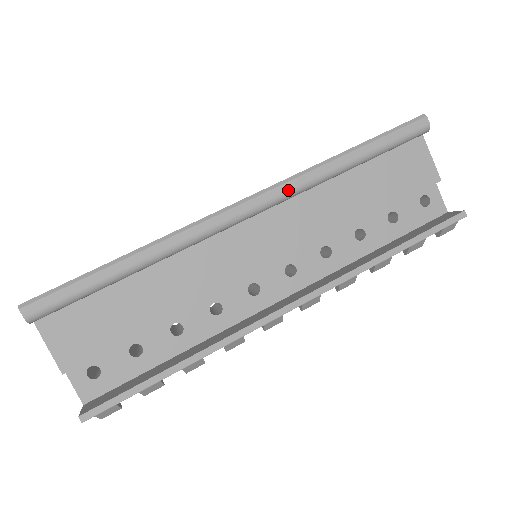
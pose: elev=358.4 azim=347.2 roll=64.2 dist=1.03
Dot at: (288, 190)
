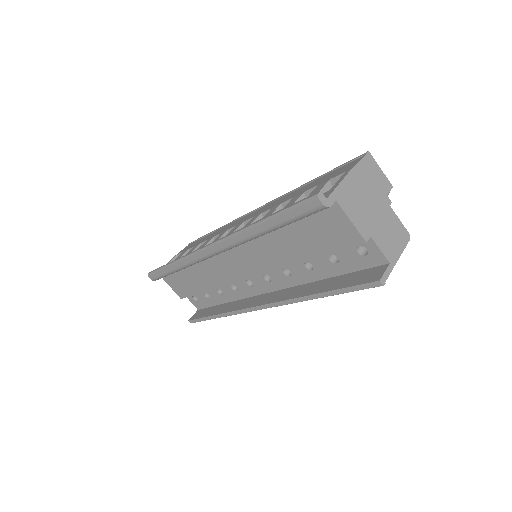
Dot at: (230, 244)
